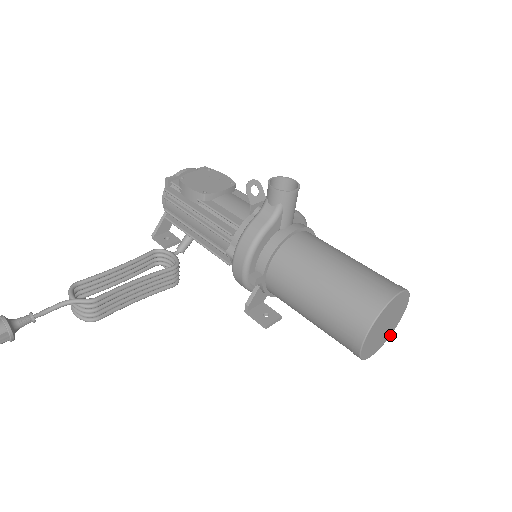
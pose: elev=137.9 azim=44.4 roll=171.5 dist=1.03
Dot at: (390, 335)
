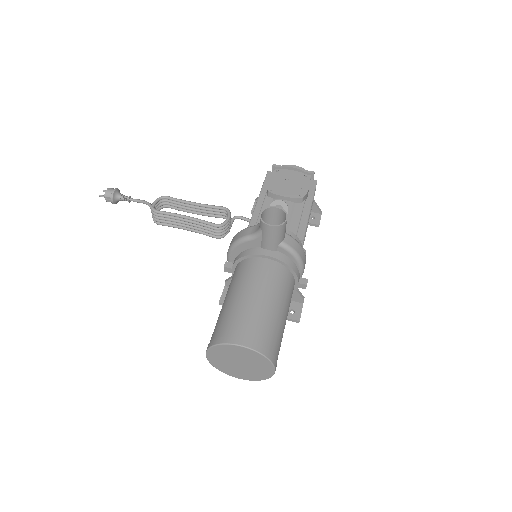
Dot at: (260, 380)
